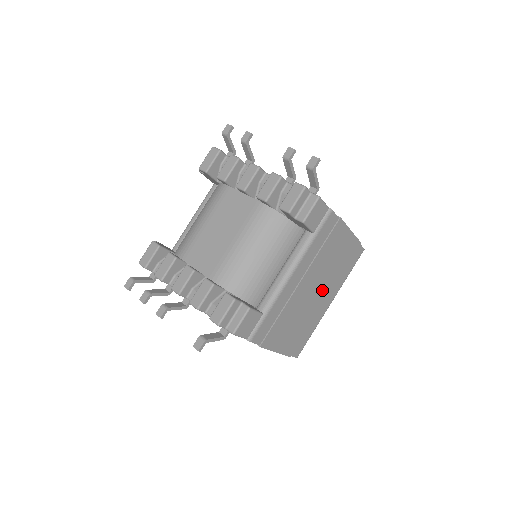
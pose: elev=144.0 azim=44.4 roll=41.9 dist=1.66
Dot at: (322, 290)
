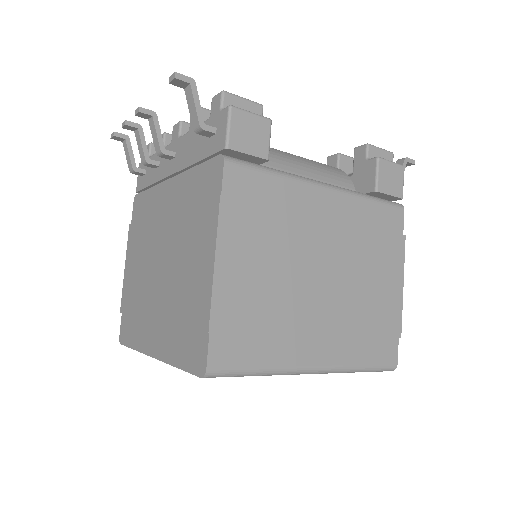
Dot at: (329, 302)
